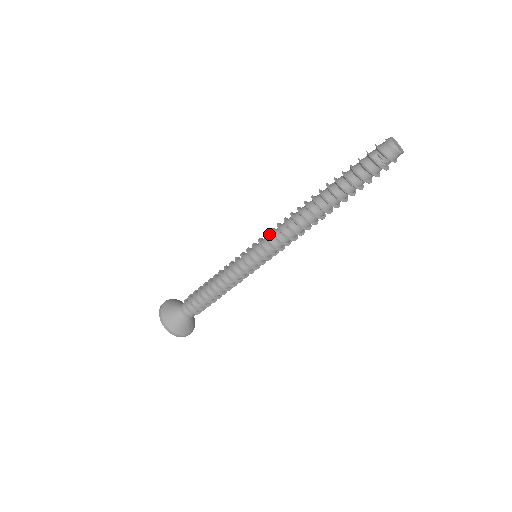
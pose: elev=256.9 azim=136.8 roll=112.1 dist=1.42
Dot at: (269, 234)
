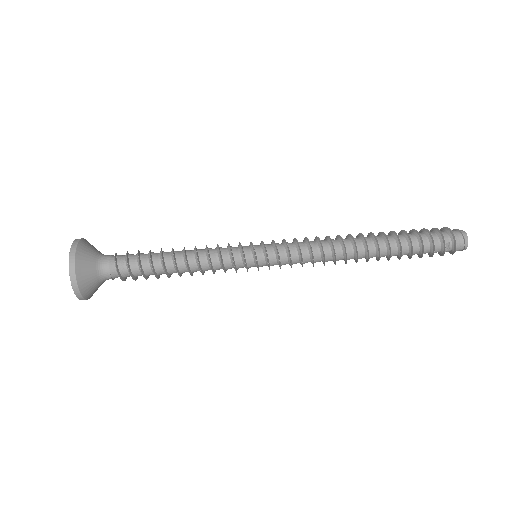
Dot at: (292, 247)
